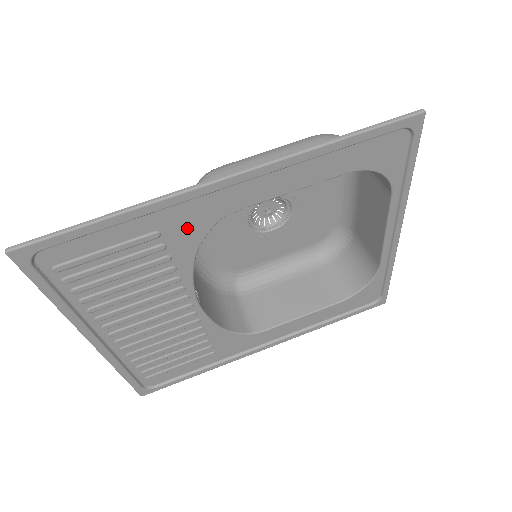
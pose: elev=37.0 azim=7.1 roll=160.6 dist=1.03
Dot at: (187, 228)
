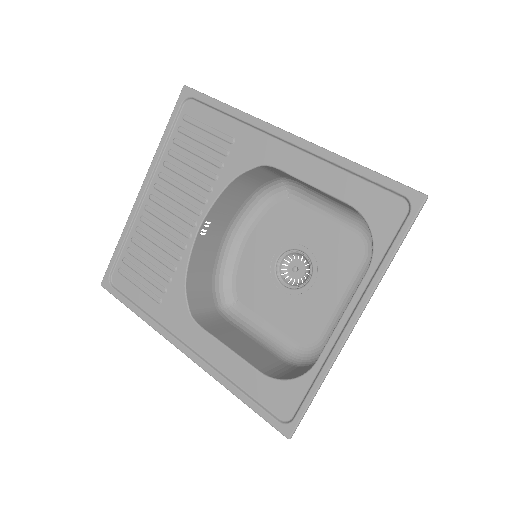
Dot at: (246, 153)
